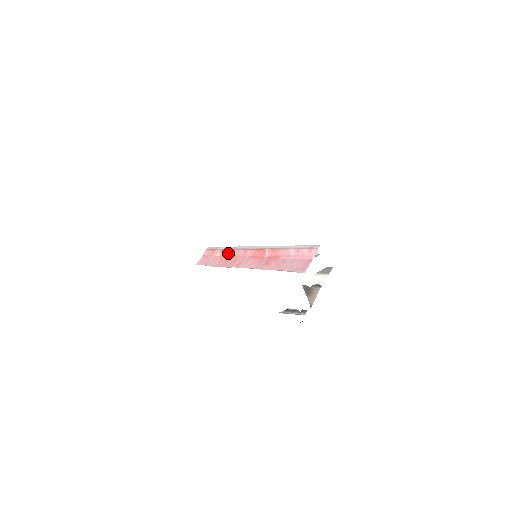
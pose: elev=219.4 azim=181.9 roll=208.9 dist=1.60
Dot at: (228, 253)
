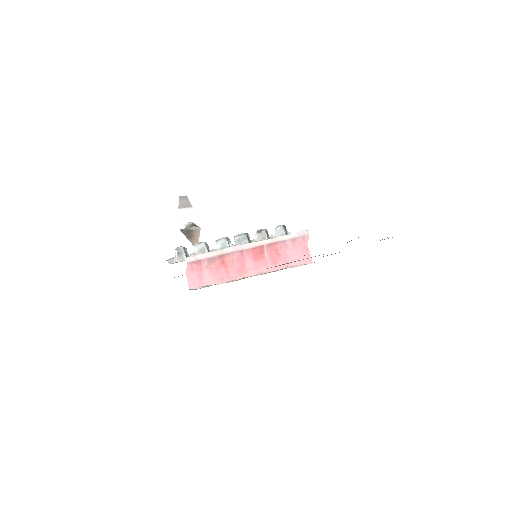
Dot at: (221, 261)
